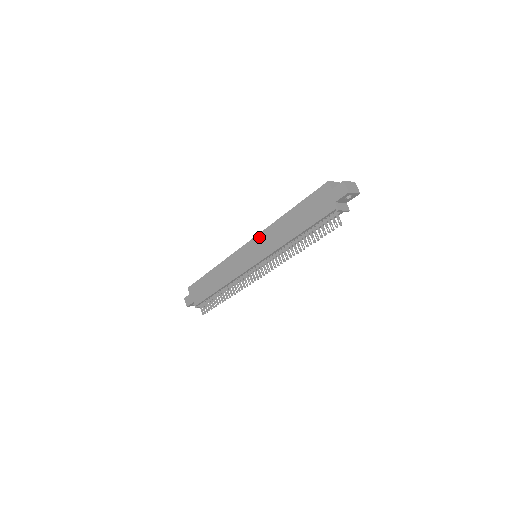
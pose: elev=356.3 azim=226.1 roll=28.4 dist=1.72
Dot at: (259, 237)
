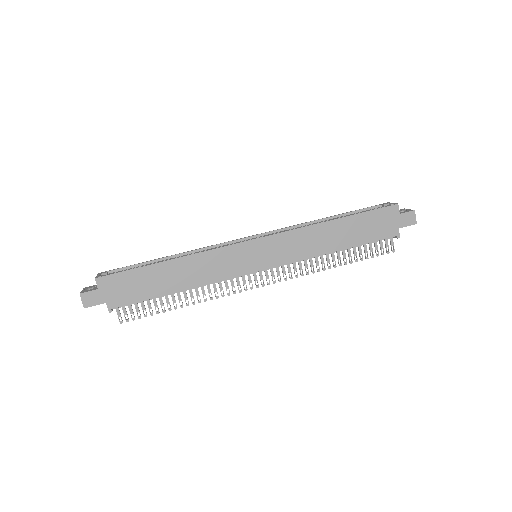
Dot at: (281, 237)
